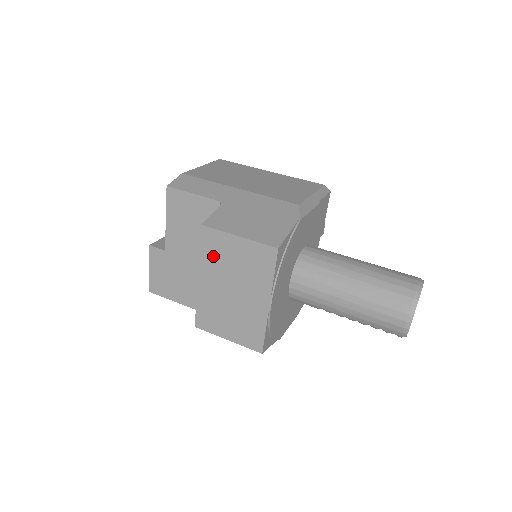
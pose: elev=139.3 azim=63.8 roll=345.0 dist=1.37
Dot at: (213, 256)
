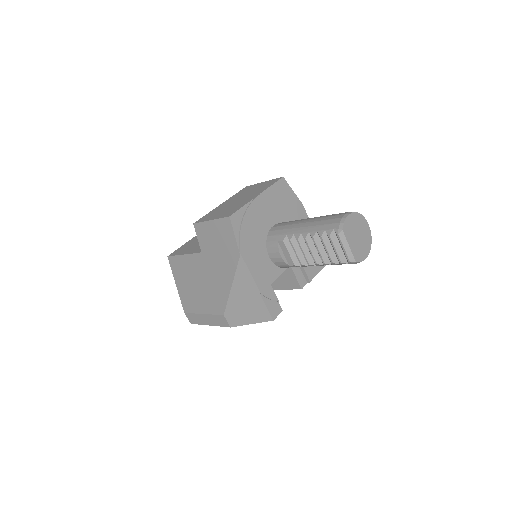
Dot at: (241, 193)
